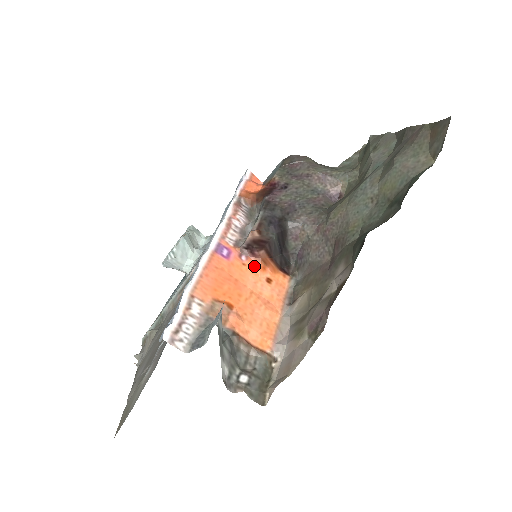
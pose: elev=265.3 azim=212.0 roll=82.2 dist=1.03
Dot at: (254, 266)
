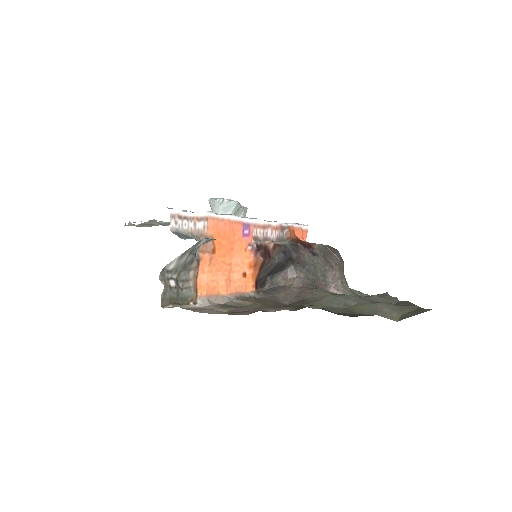
Dot at: (248, 258)
